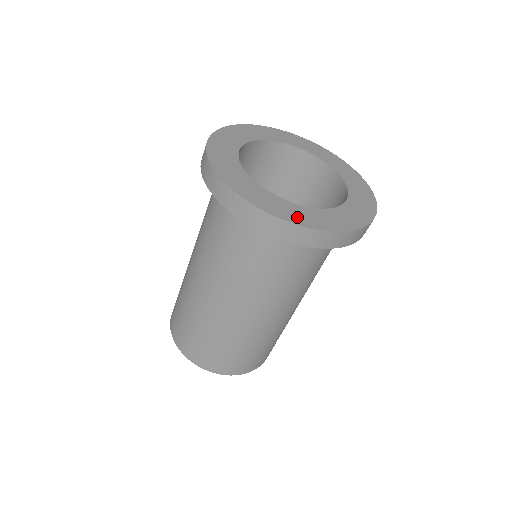
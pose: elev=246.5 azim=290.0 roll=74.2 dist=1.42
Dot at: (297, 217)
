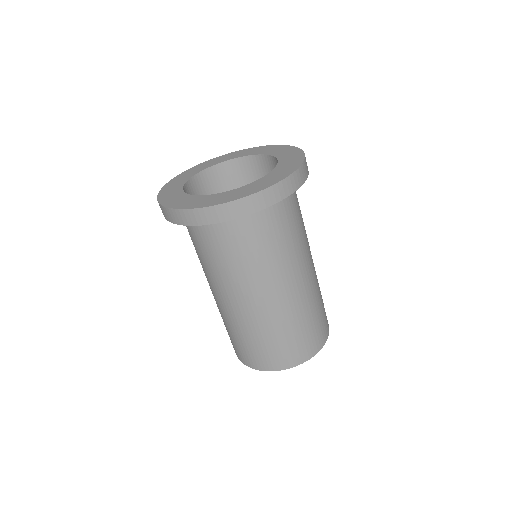
Dot at: (228, 198)
